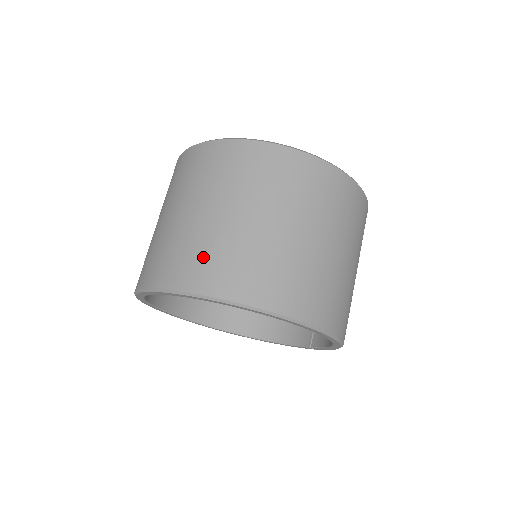
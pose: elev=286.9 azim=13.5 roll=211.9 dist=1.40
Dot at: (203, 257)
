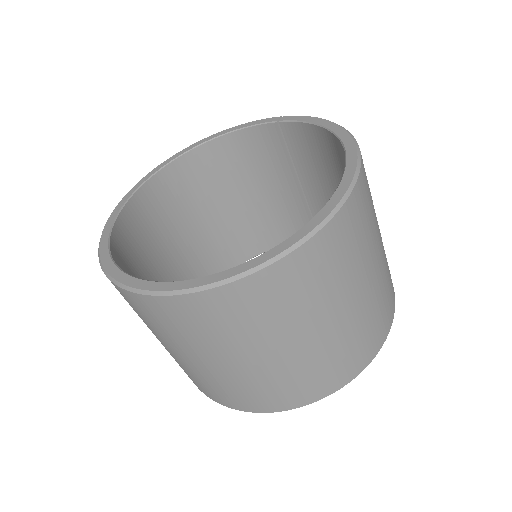
Dot at: (294, 385)
